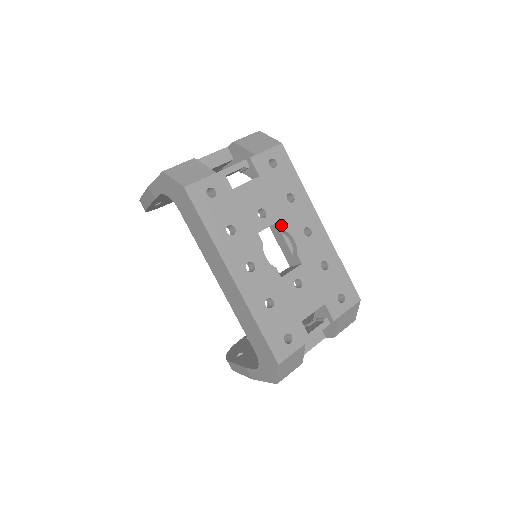
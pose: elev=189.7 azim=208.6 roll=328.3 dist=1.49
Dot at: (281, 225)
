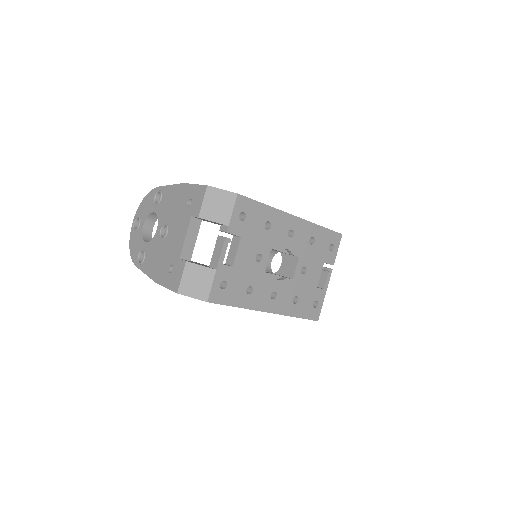
Dot at: (273, 249)
